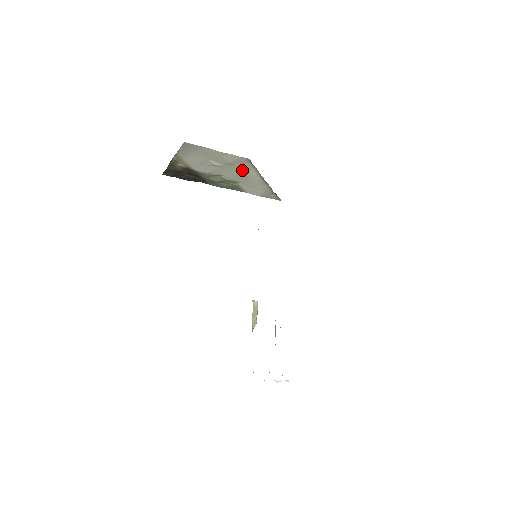
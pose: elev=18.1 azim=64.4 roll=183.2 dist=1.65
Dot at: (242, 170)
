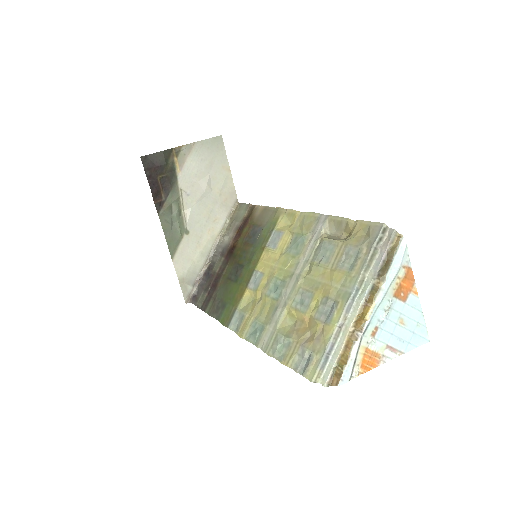
Dot at: (215, 214)
